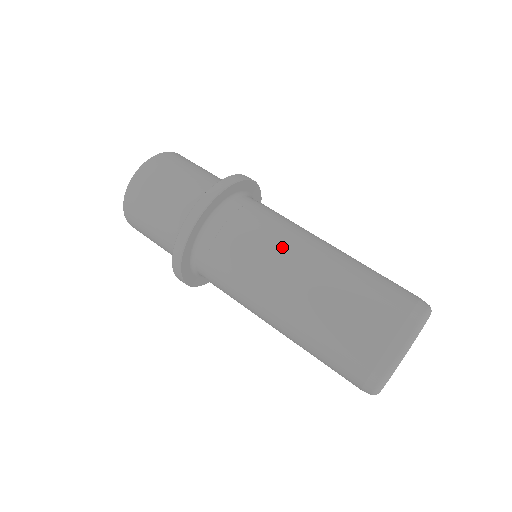
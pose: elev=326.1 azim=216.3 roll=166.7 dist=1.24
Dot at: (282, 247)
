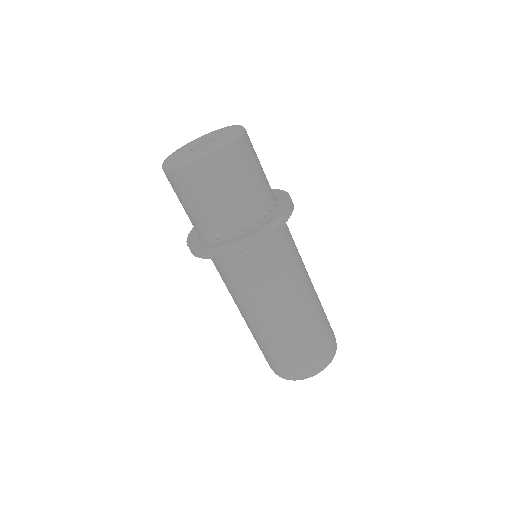
Dot at: (299, 279)
